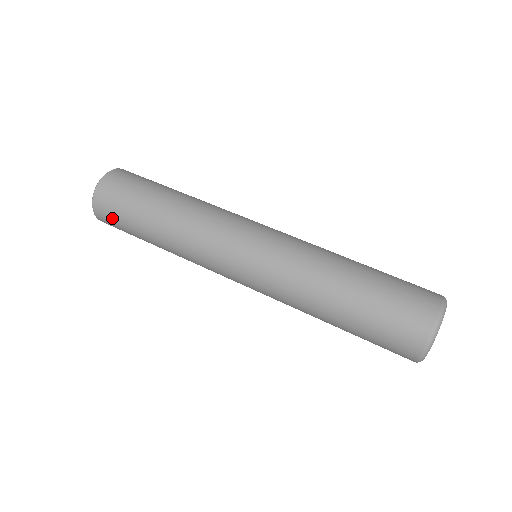
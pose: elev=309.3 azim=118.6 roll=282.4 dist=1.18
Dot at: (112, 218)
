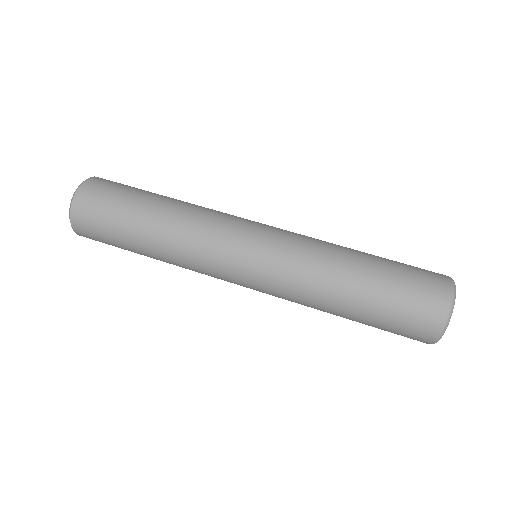
Dot at: (95, 214)
